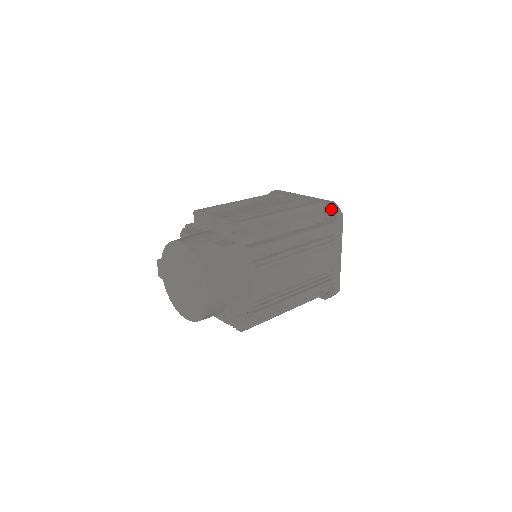
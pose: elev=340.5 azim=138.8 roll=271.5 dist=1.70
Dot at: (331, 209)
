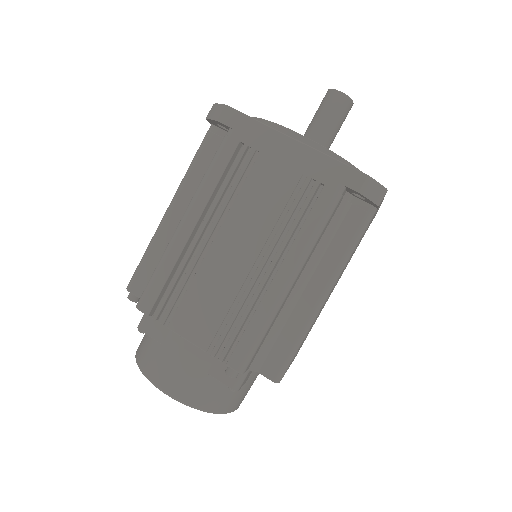
Dot at: (211, 121)
